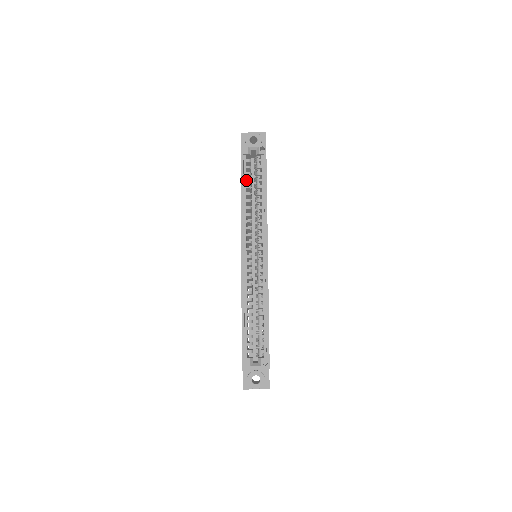
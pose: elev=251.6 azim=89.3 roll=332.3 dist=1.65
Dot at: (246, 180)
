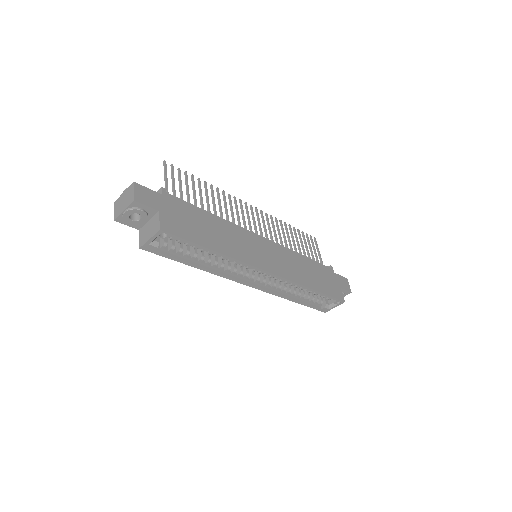
Dot at: (185, 257)
